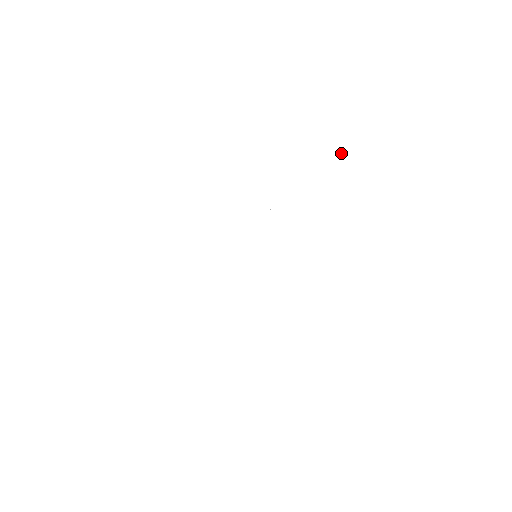
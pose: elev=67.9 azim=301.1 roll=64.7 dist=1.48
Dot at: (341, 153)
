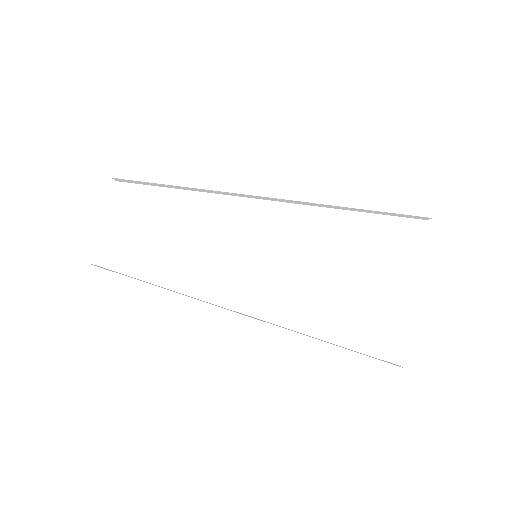
Dot at: (431, 208)
